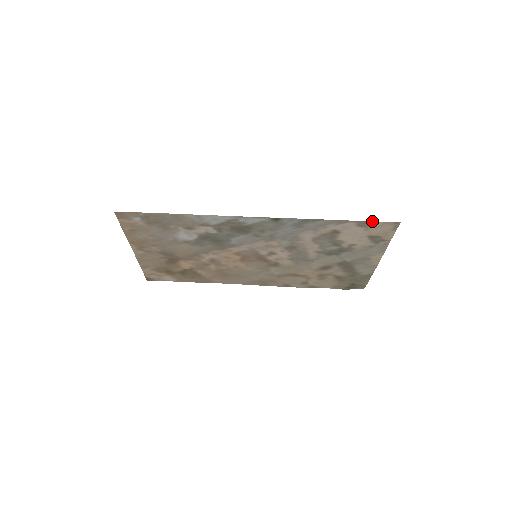
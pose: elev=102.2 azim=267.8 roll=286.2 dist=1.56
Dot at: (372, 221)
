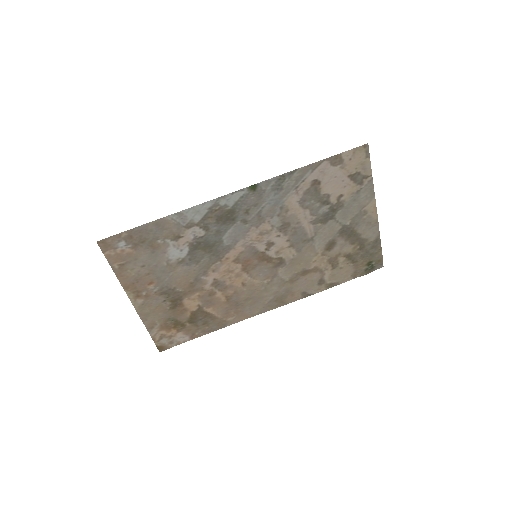
Dot at: (342, 153)
